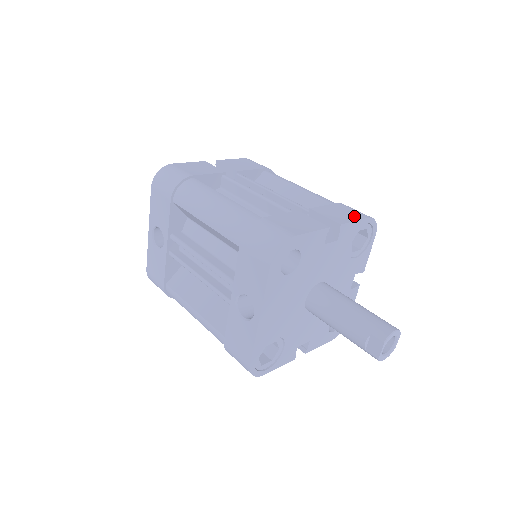
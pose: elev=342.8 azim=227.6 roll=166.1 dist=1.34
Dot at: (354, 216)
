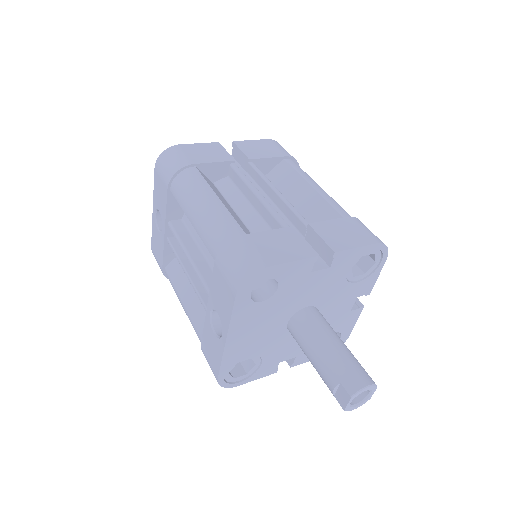
Dot at: (358, 240)
